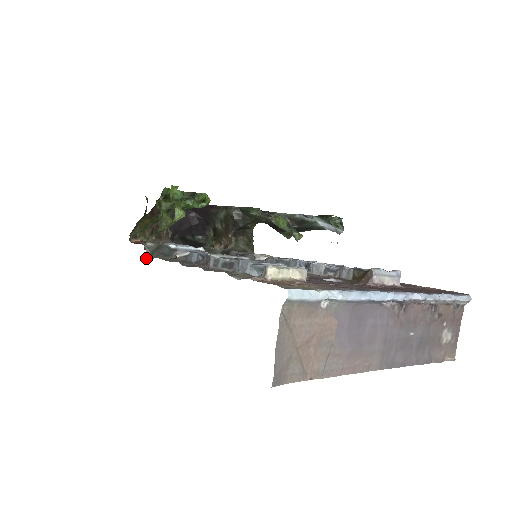
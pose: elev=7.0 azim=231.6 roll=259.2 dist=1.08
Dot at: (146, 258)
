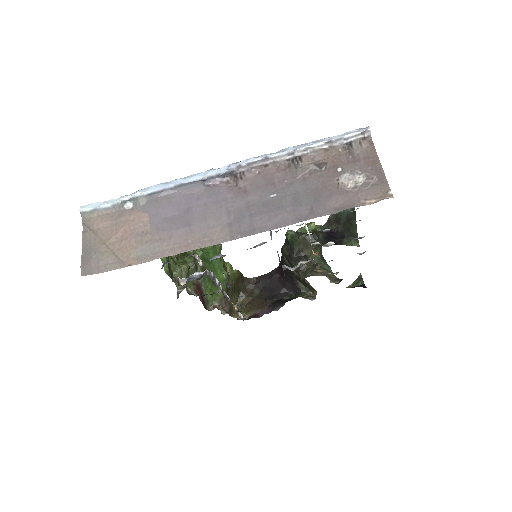
Dot at: occluded
